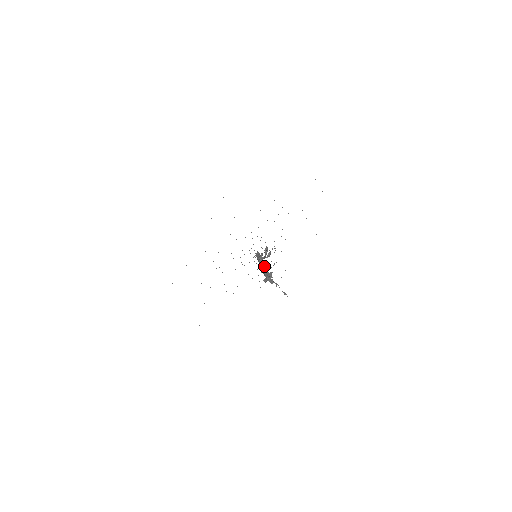
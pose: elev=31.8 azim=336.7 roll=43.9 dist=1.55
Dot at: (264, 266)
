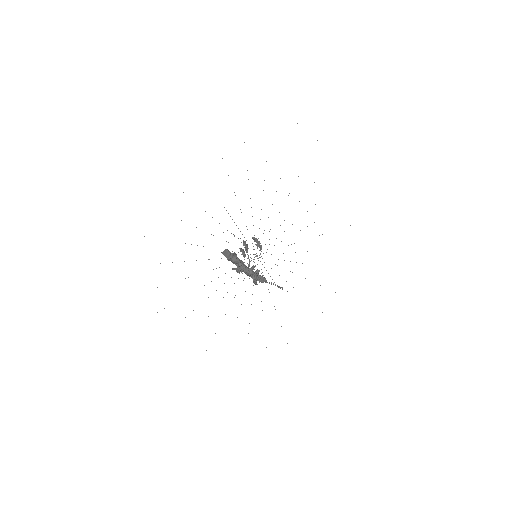
Dot at: (243, 264)
